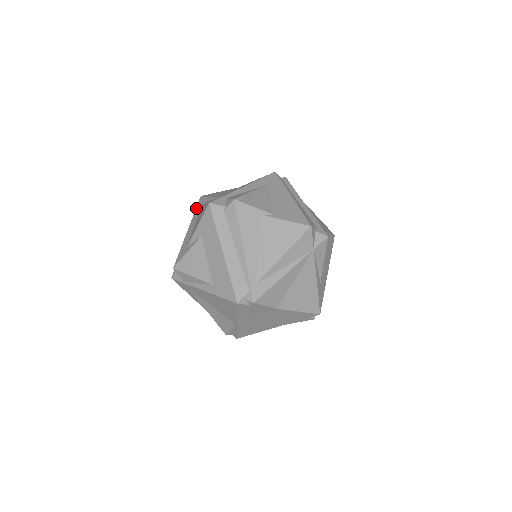
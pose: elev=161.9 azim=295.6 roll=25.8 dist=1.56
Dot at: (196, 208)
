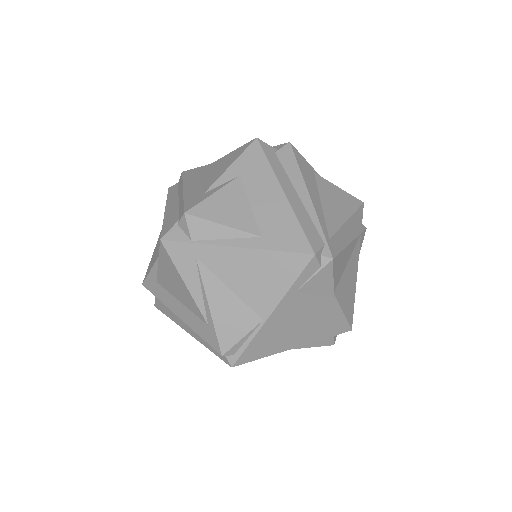
Dot at: (184, 177)
